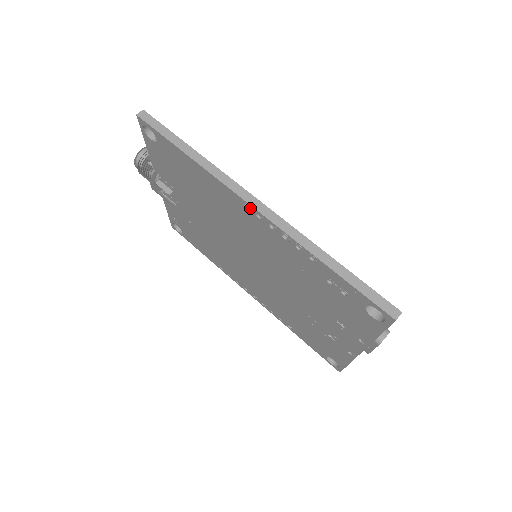
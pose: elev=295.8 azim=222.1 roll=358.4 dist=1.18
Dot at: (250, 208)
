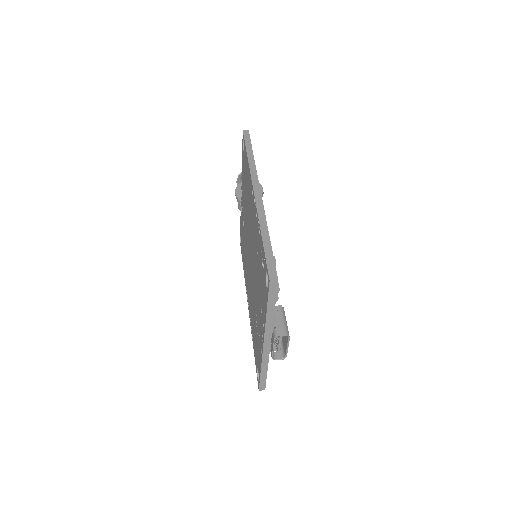
Dot at: (253, 193)
